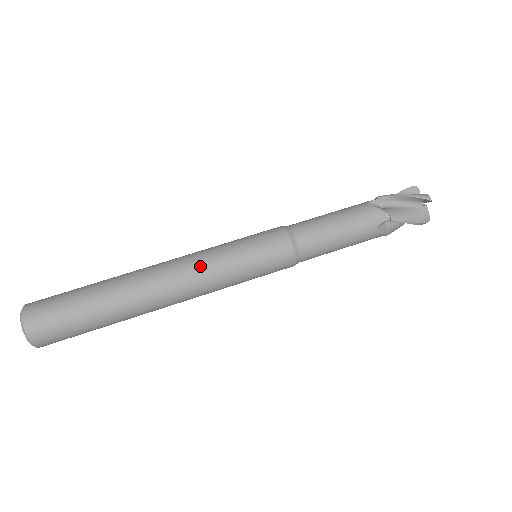
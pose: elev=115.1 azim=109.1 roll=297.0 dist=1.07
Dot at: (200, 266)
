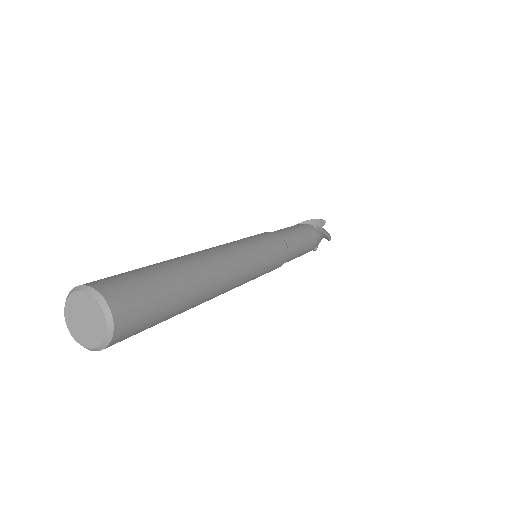
Dot at: (232, 245)
